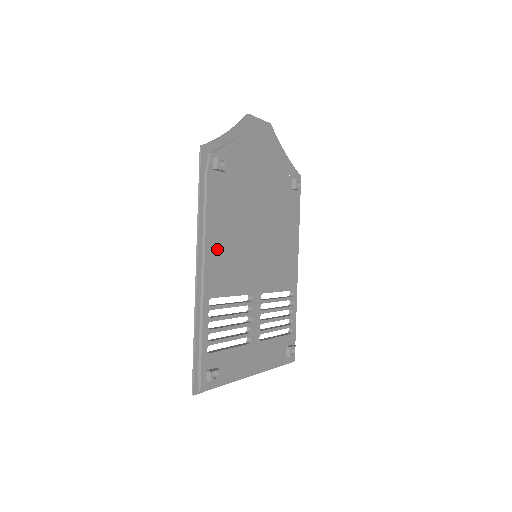
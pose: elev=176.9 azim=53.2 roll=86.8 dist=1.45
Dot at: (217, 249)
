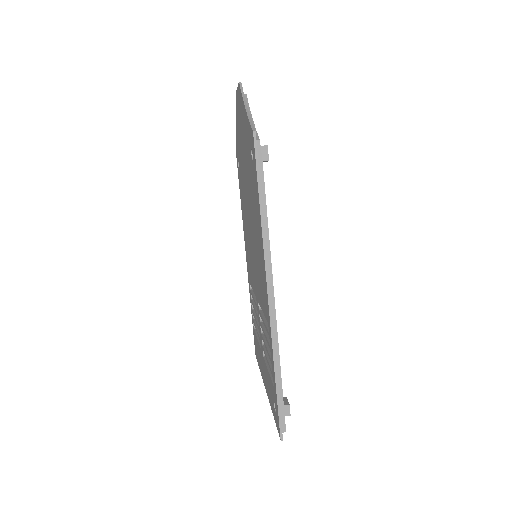
Dot at: occluded
